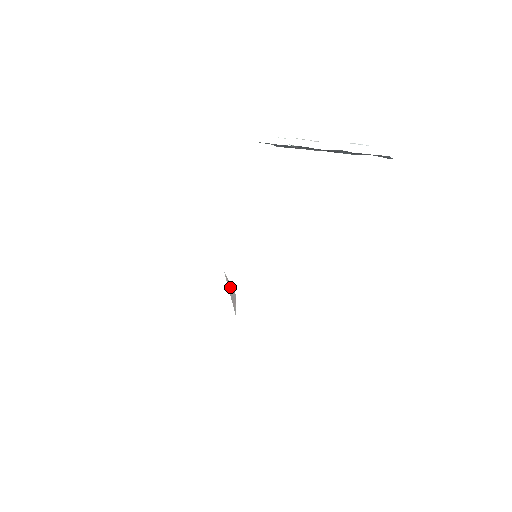
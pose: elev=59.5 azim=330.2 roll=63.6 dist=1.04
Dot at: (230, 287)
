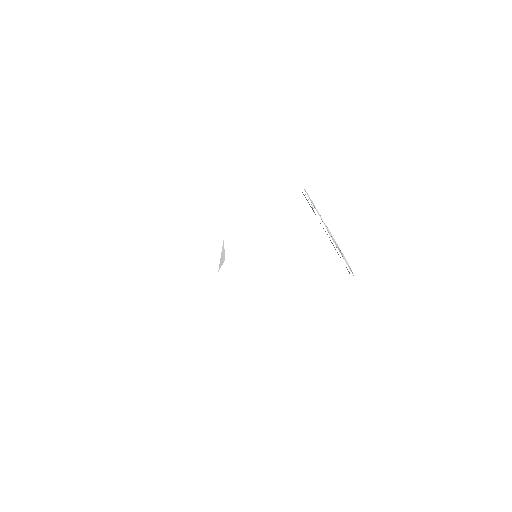
Dot at: (223, 252)
